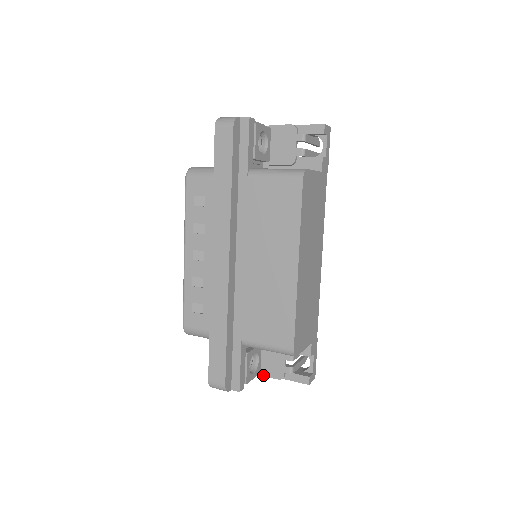
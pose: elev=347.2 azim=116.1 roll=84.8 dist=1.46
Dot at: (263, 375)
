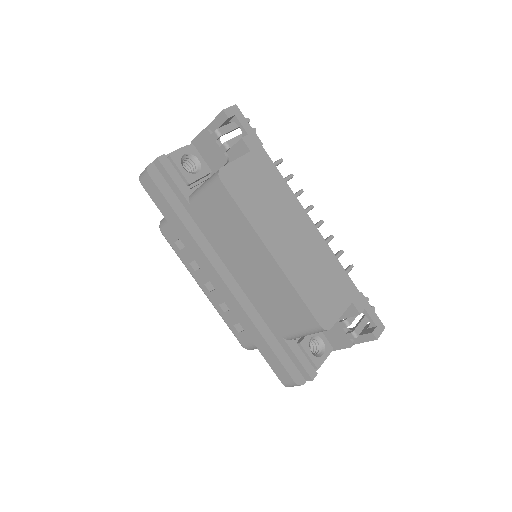
Dot at: (337, 349)
